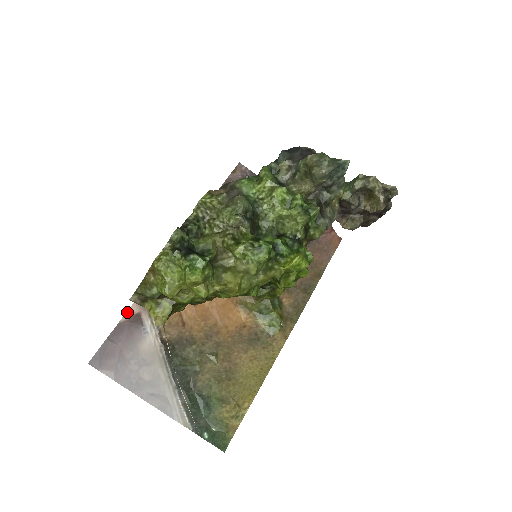
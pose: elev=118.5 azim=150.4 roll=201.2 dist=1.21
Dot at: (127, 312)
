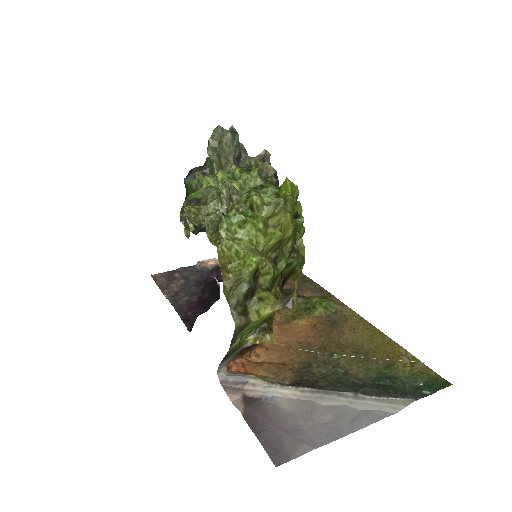
Dot at: (234, 405)
